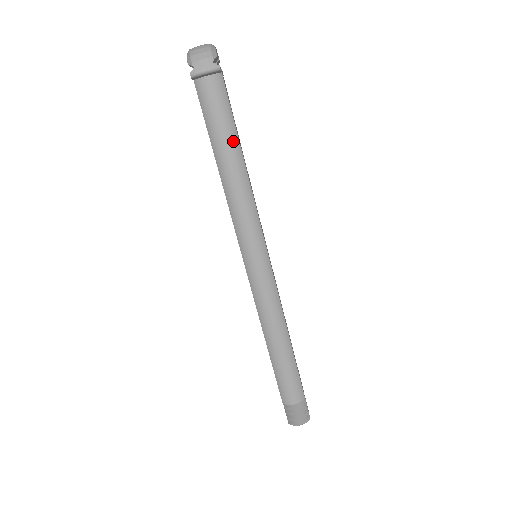
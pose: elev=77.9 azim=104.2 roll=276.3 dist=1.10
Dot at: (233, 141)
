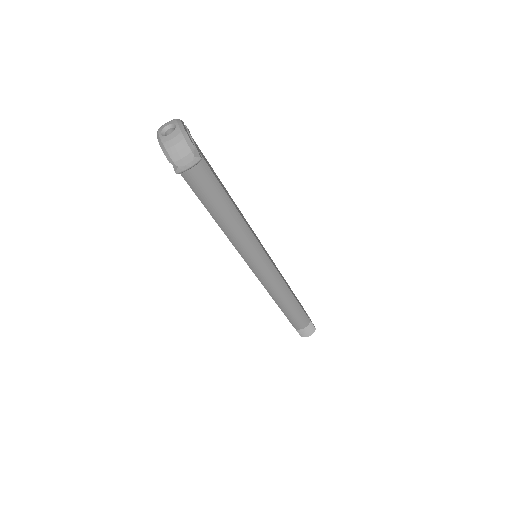
Dot at: (223, 198)
